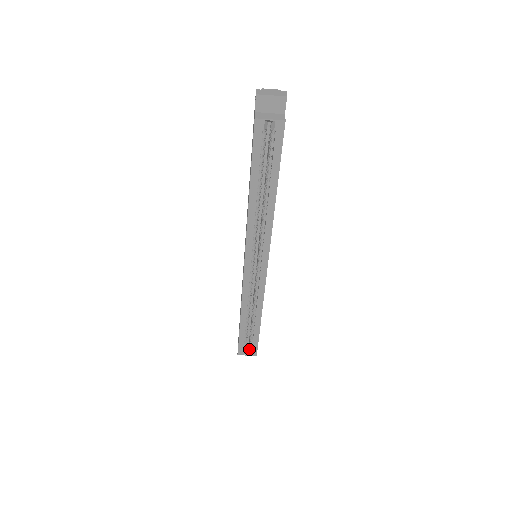
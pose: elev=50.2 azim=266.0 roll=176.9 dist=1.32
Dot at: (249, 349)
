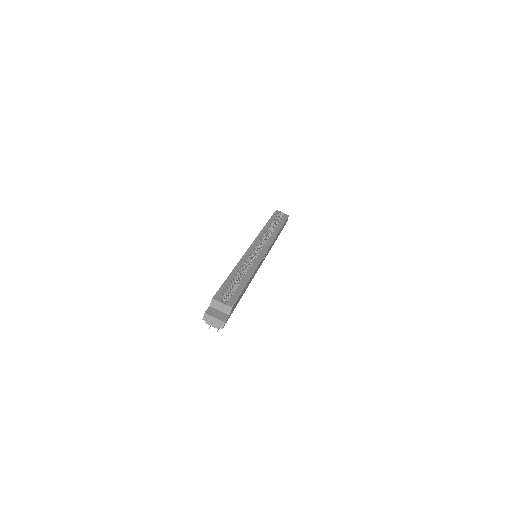
Dot at: (226, 302)
